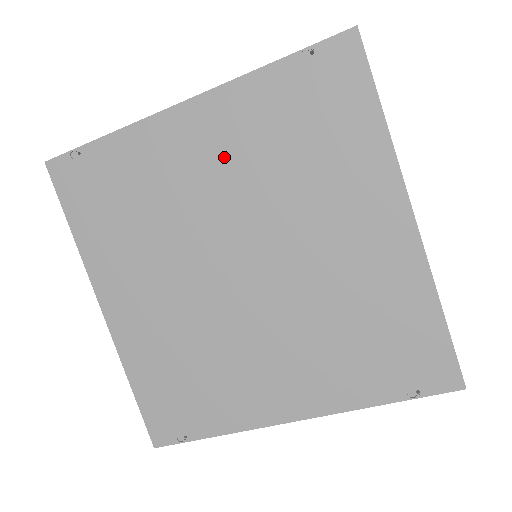
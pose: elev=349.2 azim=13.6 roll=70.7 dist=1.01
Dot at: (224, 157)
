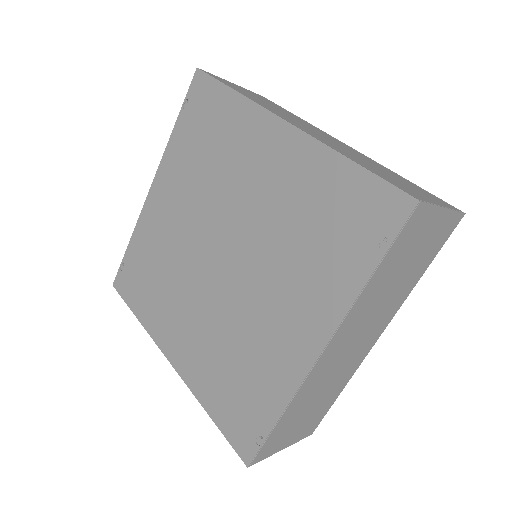
Dot at: (179, 196)
